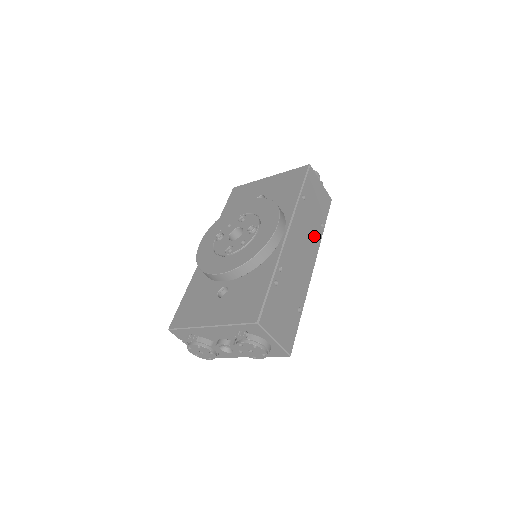
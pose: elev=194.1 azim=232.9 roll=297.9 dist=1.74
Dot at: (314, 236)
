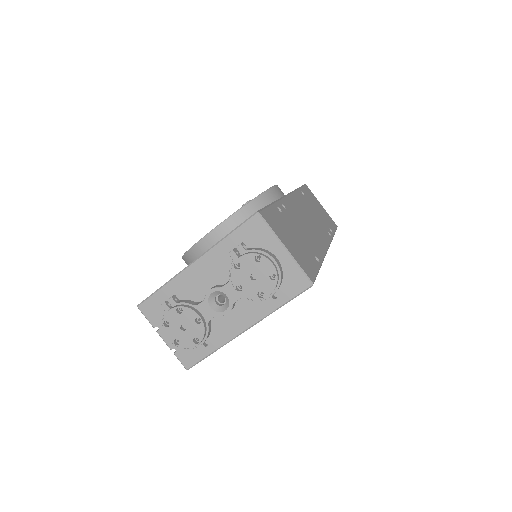
Dot at: (322, 228)
